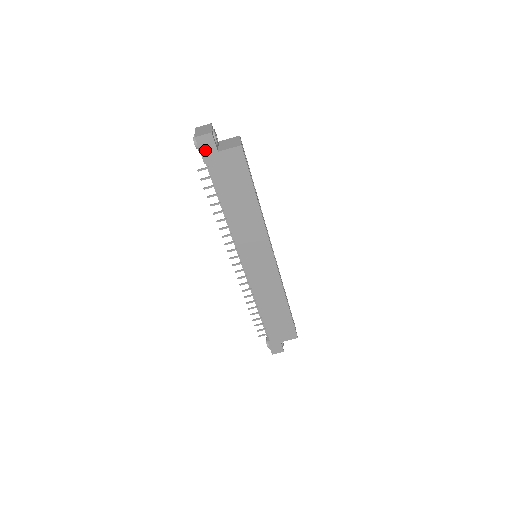
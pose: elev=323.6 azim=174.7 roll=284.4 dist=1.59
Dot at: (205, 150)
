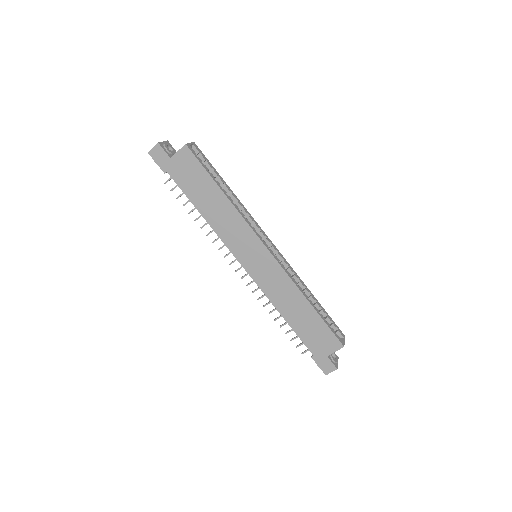
Dot at: (160, 161)
